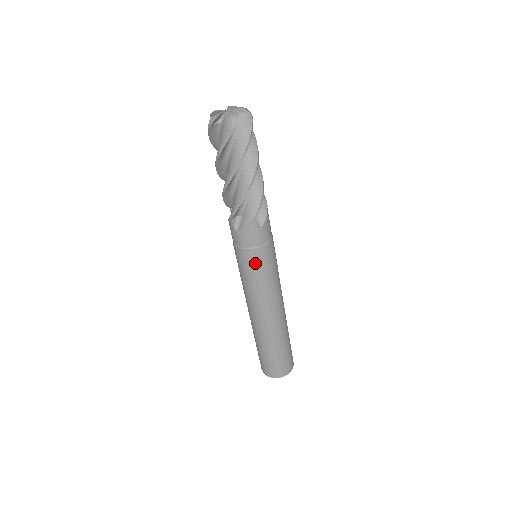
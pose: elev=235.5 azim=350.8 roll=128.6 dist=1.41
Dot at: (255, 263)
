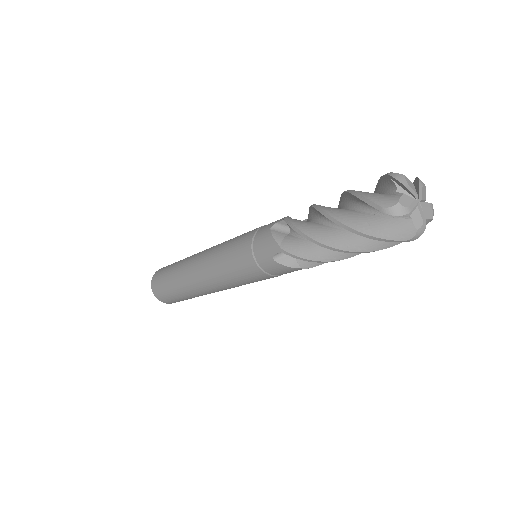
Dot at: occluded
